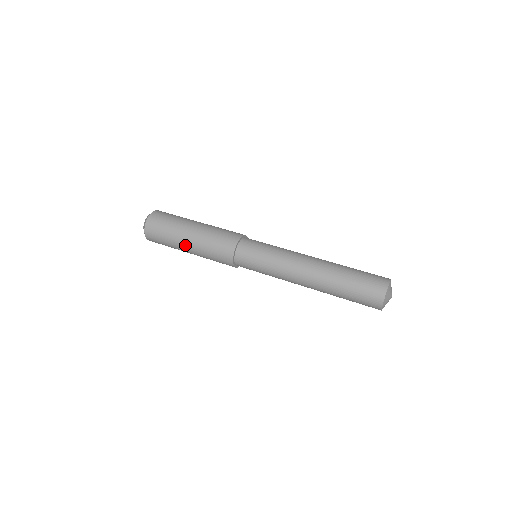
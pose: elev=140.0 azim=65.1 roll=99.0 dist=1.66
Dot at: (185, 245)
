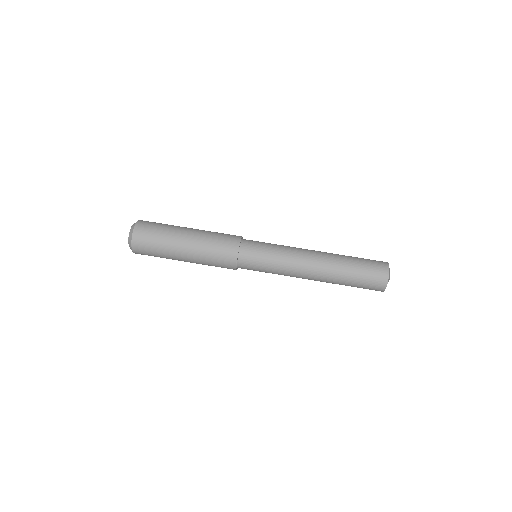
Dot at: (182, 248)
